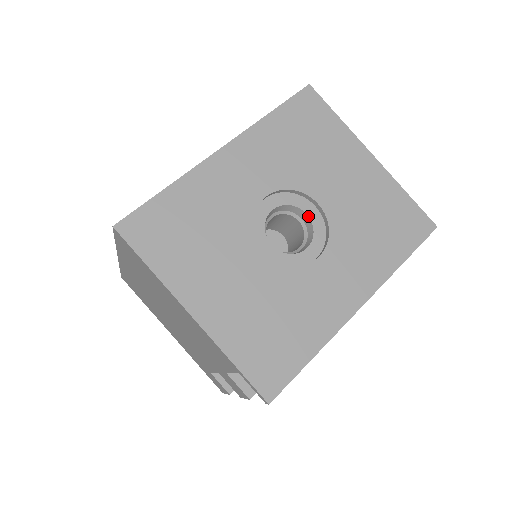
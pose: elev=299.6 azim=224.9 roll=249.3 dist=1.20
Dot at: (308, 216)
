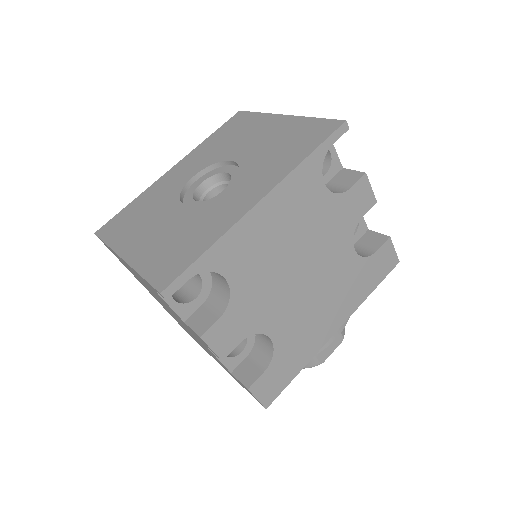
Dot at: (228, 173)
